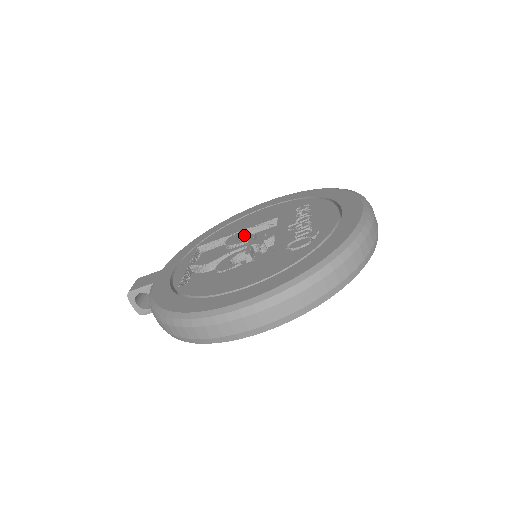
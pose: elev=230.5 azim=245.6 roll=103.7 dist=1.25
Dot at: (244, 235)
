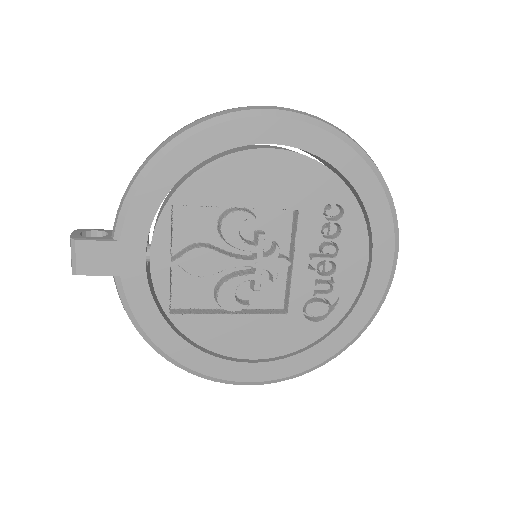
Dot at: (247, 219)
